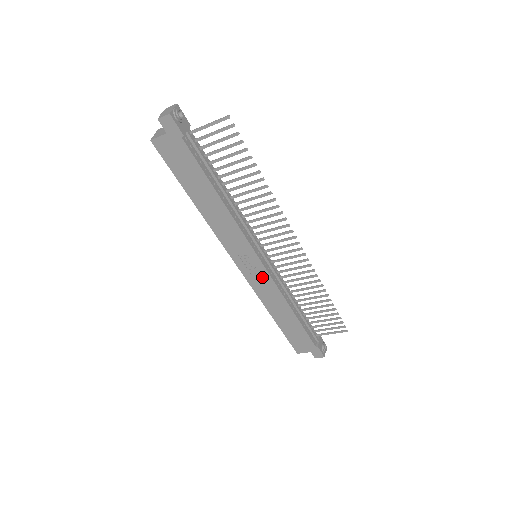
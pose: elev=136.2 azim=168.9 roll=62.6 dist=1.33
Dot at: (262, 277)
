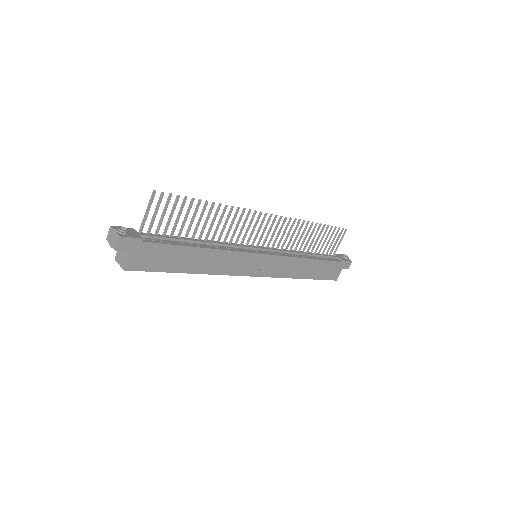
Dot at: (274, 263)
